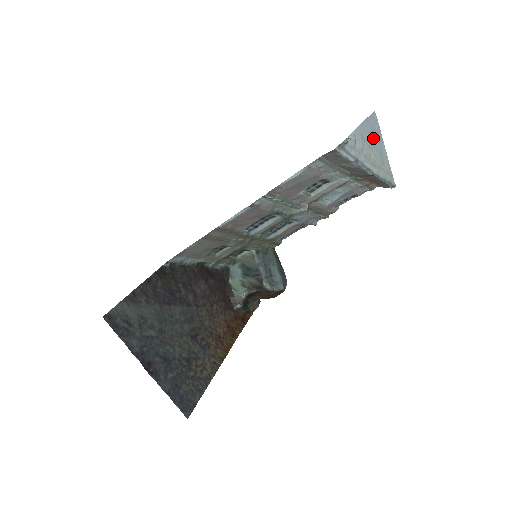
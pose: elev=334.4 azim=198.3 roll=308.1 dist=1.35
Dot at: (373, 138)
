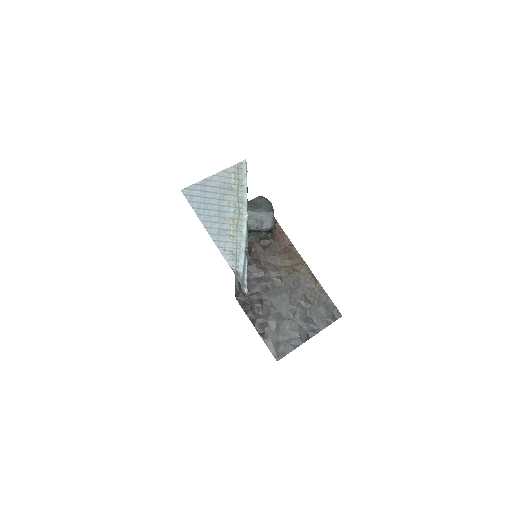
Dot at: (212, 205)
